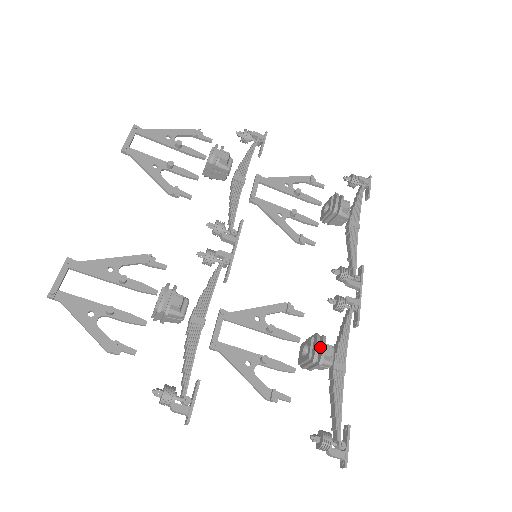
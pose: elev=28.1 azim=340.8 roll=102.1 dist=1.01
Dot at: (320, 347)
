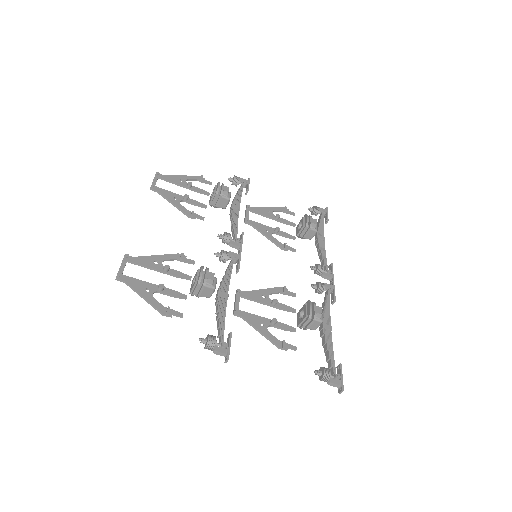
Dot at: (312, 309)
